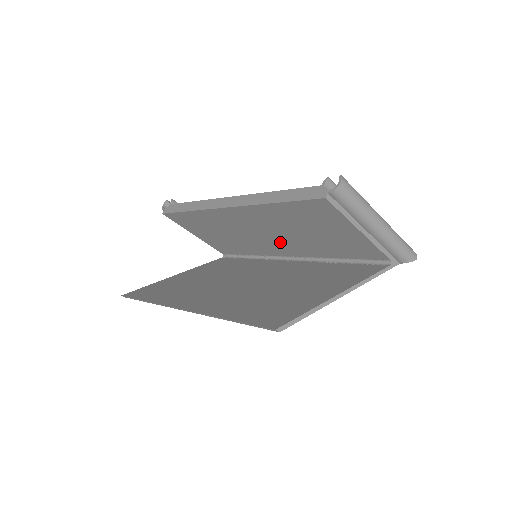
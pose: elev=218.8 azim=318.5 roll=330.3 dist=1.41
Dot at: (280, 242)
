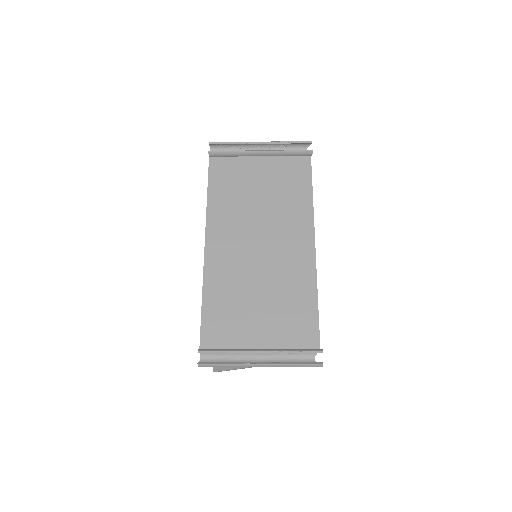
Dot at: occluded
